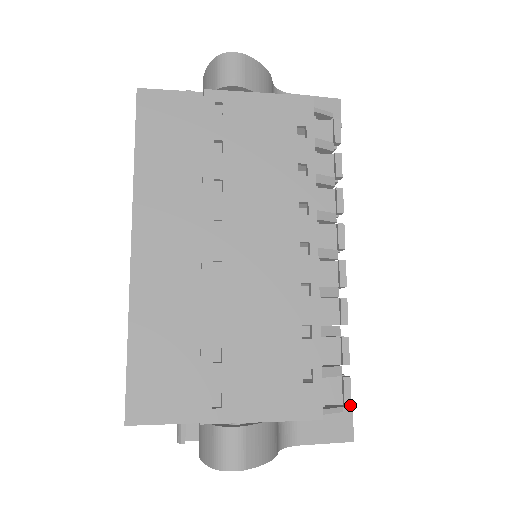
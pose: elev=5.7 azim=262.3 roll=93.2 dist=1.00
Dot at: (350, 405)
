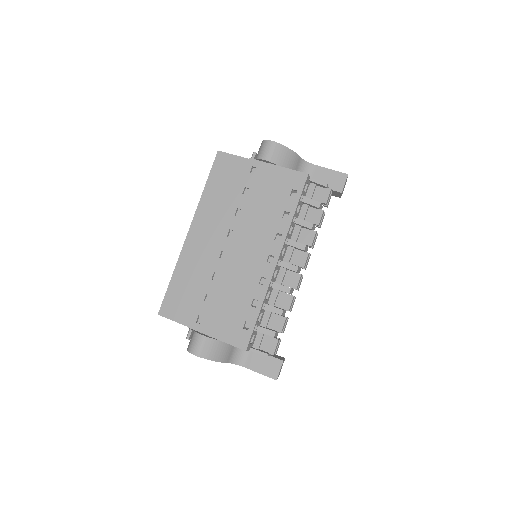
Dot at: (283, 360)
